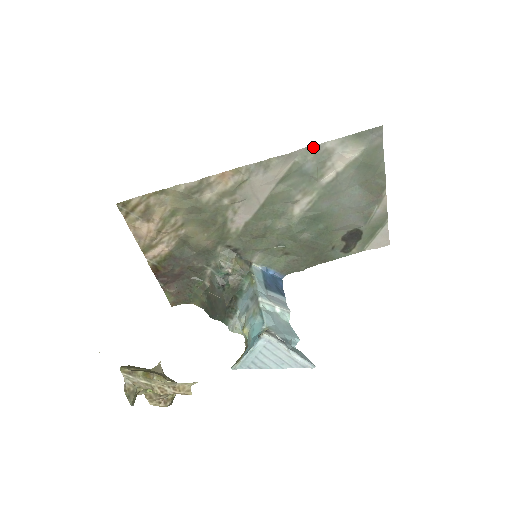
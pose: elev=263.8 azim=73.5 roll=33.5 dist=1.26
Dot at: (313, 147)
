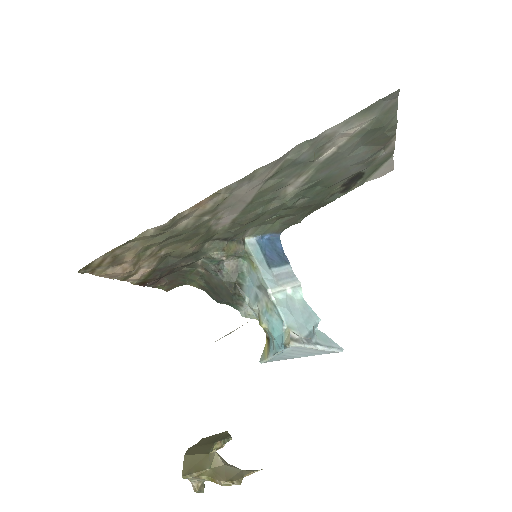
Dot at: (309, 141)
